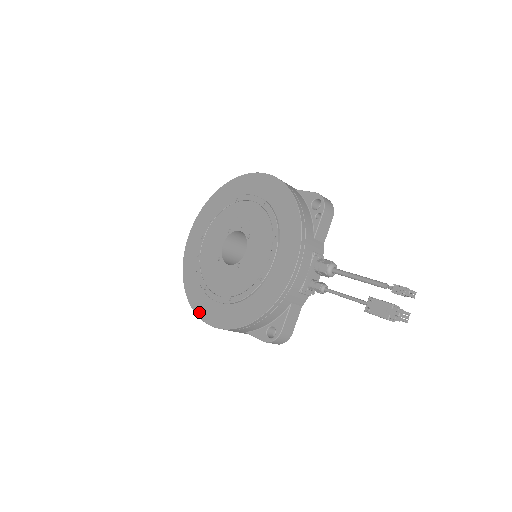
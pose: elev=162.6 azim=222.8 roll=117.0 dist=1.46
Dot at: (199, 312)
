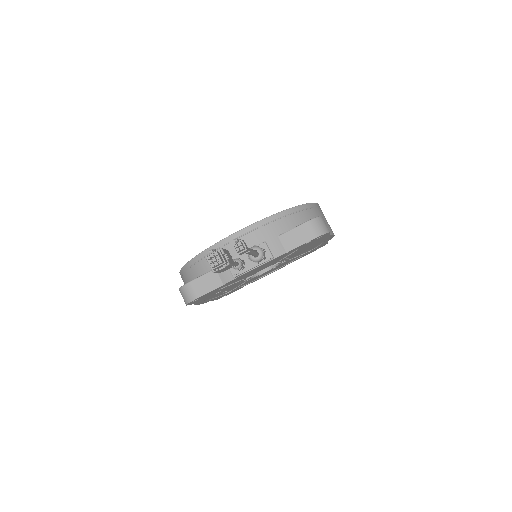
Dot at: occluded
